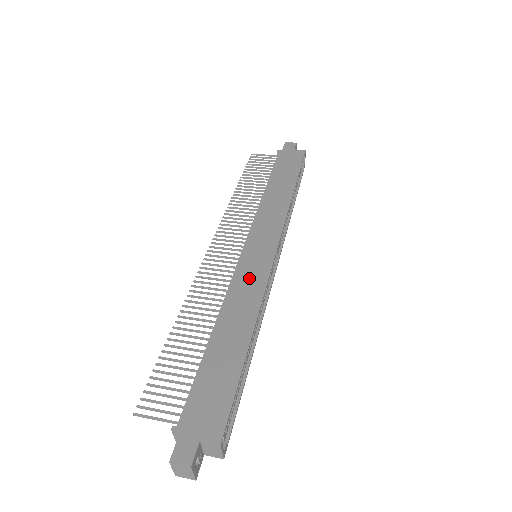
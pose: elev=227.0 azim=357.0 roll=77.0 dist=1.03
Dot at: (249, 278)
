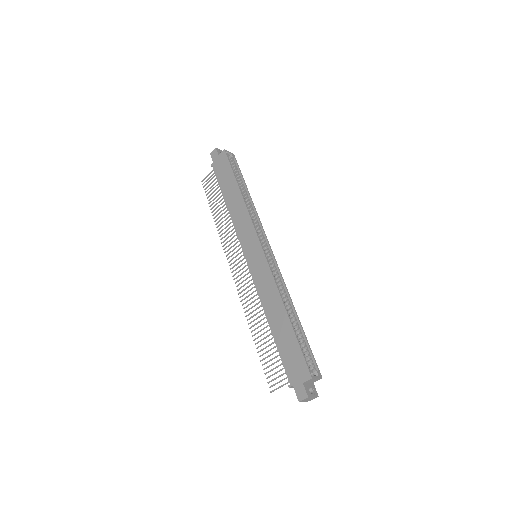
Dot at: (262, 277)
